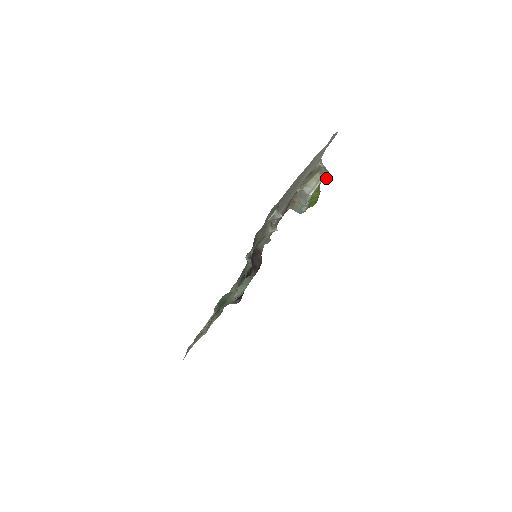
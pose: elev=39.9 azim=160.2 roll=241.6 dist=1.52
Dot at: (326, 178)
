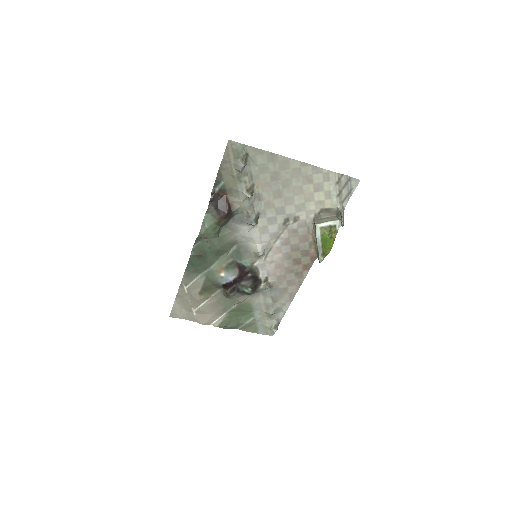
Dot at: (342, 226)
